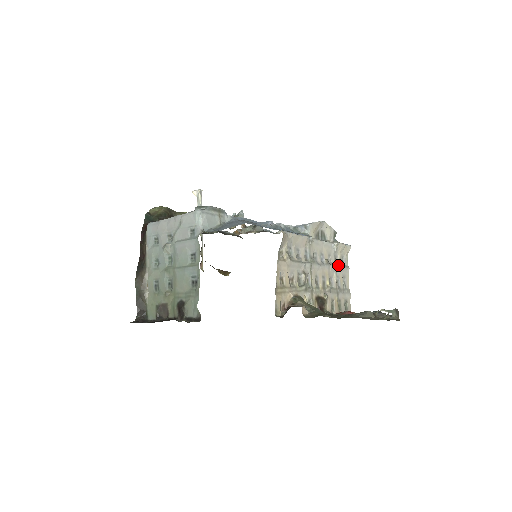
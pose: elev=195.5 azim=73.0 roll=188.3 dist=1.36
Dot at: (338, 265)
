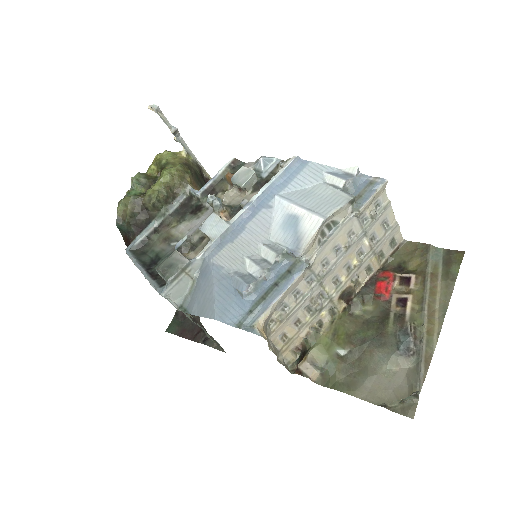
Dot at: (368, 224)
